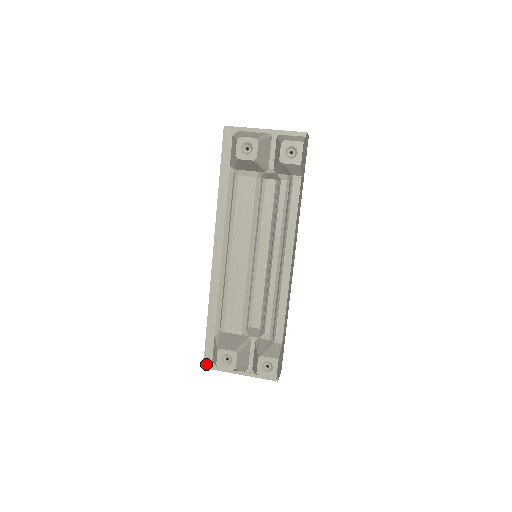
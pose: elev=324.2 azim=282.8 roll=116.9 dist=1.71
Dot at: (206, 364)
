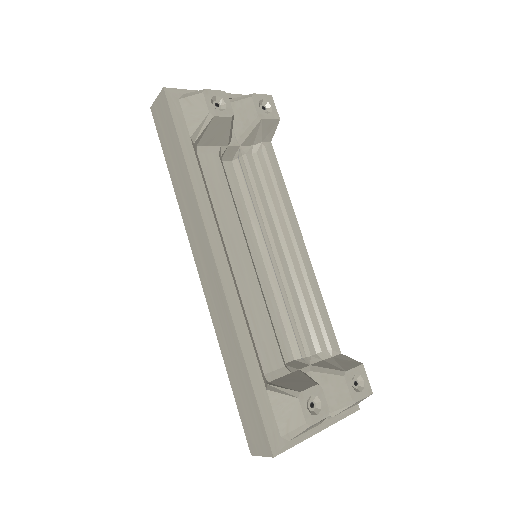
Dot at: (275, 447)
